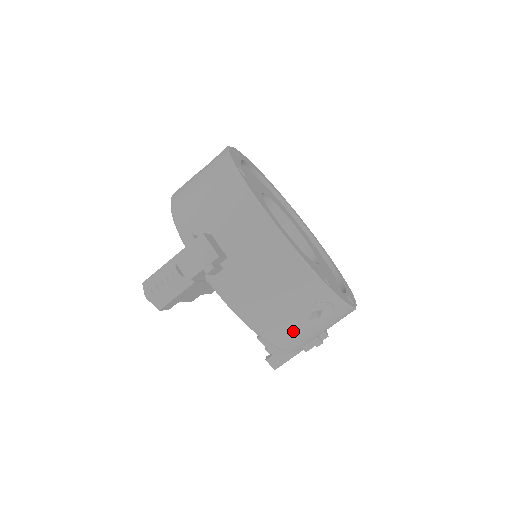
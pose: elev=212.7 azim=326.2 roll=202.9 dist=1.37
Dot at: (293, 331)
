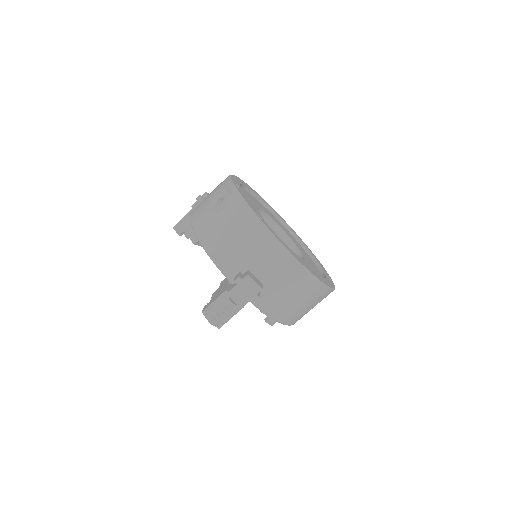
Dot at: (302, 315)
